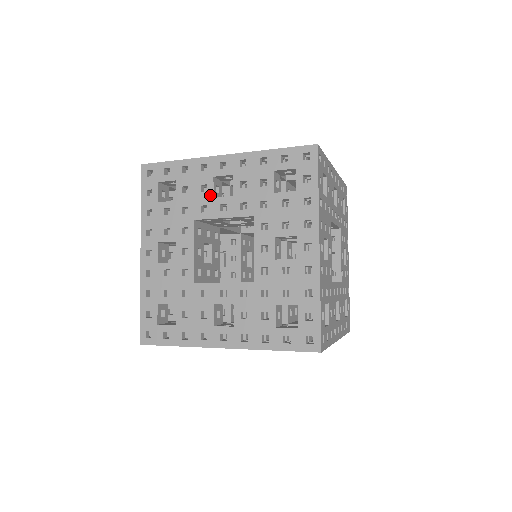
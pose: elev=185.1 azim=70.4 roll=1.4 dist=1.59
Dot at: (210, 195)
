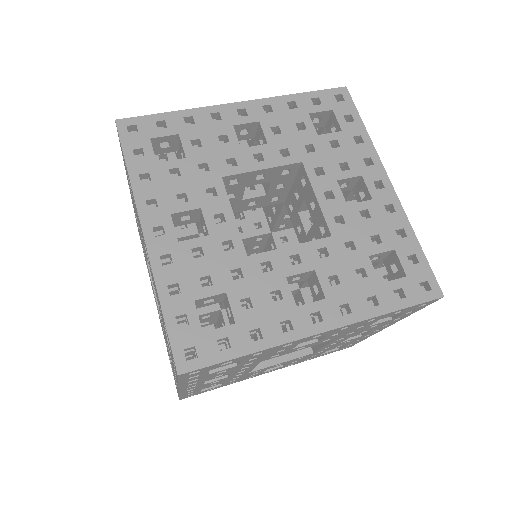
Dot at: (289, 350)
